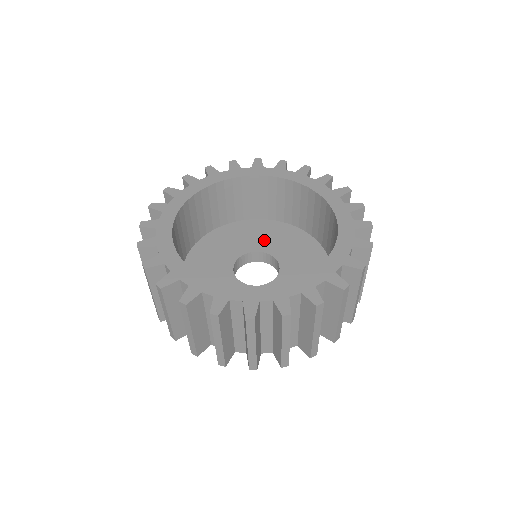
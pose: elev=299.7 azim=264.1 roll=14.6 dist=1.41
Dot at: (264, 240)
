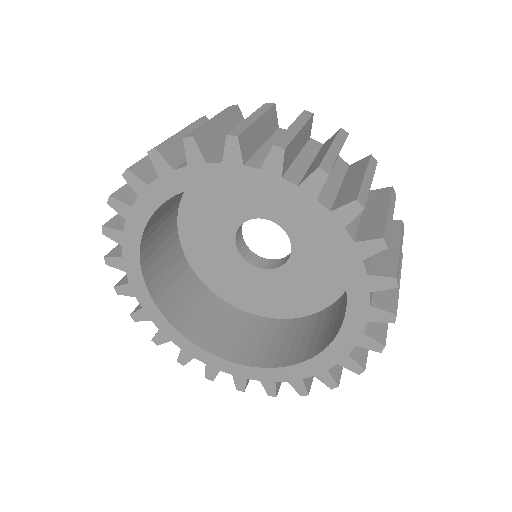
Dot at: (306, 225)
